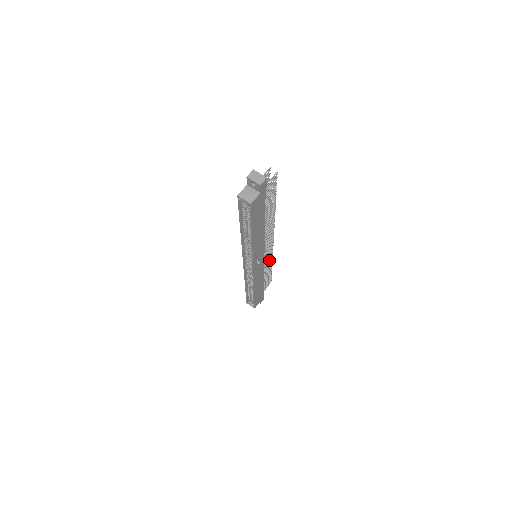
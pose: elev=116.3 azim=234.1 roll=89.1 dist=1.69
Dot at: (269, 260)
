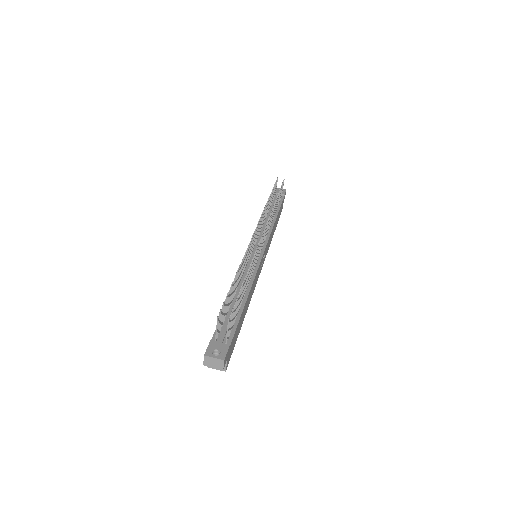
Dot at: (271, 215)
